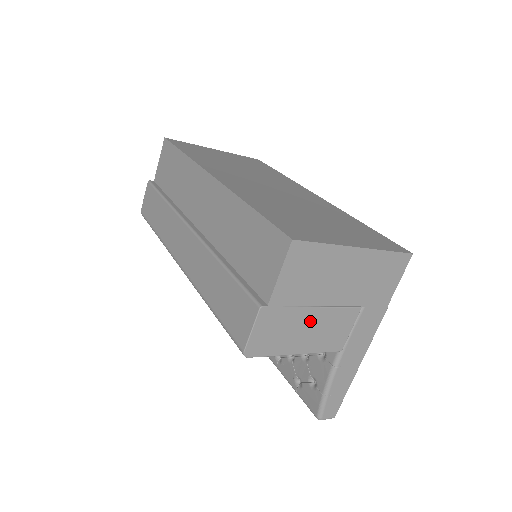
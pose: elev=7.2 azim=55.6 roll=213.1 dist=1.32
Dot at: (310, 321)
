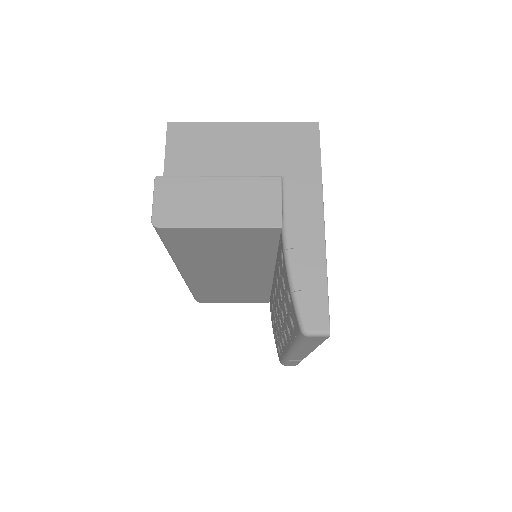
Dot at: (218, 191)
